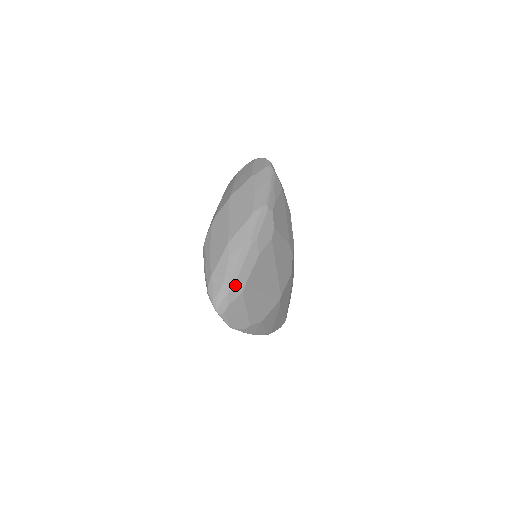
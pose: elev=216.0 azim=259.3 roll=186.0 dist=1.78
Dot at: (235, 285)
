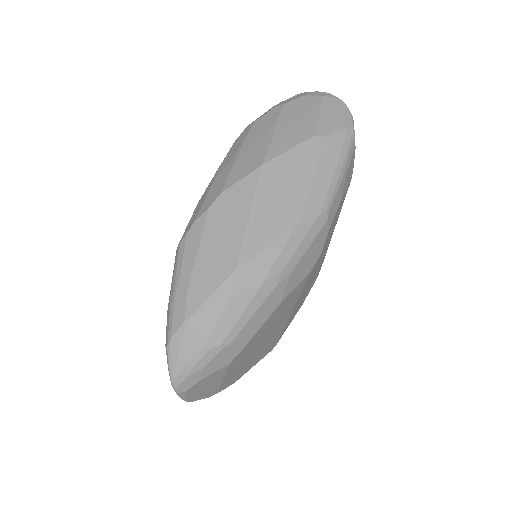
Dot at: (223, 353)
